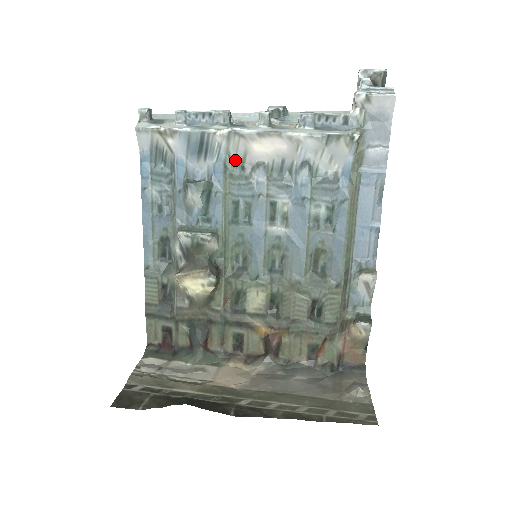
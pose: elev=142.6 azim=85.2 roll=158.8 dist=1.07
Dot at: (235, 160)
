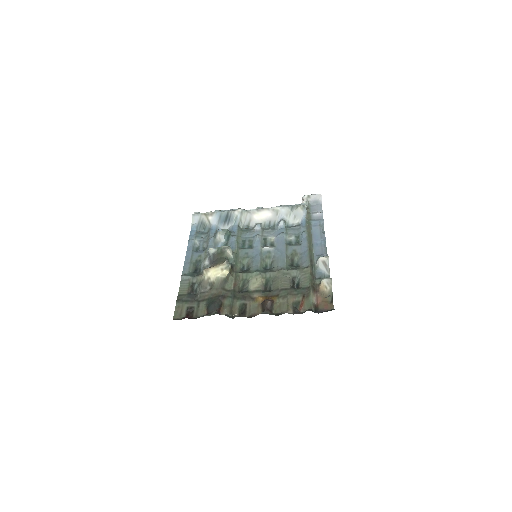
Dot at: (244, 225)
